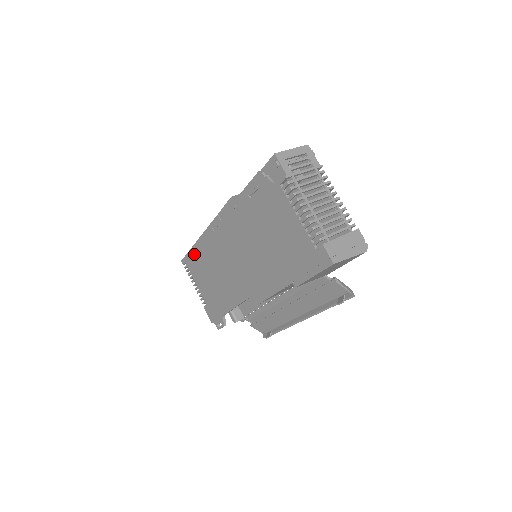
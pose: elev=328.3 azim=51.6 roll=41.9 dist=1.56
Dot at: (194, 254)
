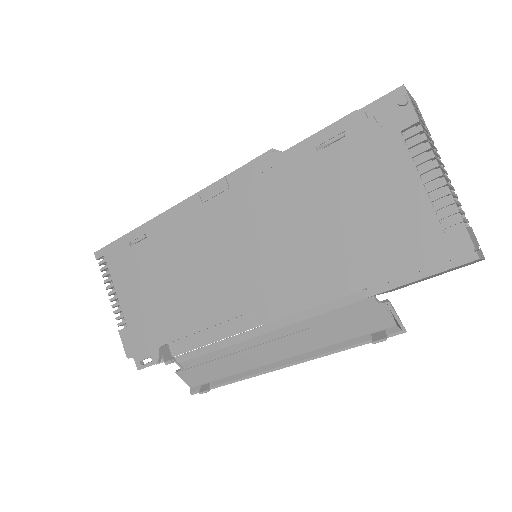
Dot at: (134, 241)
